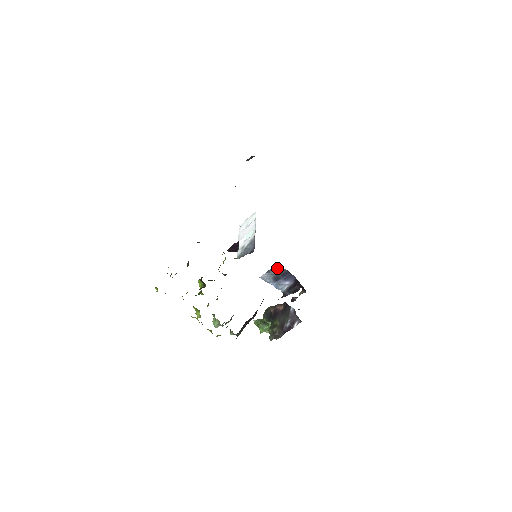
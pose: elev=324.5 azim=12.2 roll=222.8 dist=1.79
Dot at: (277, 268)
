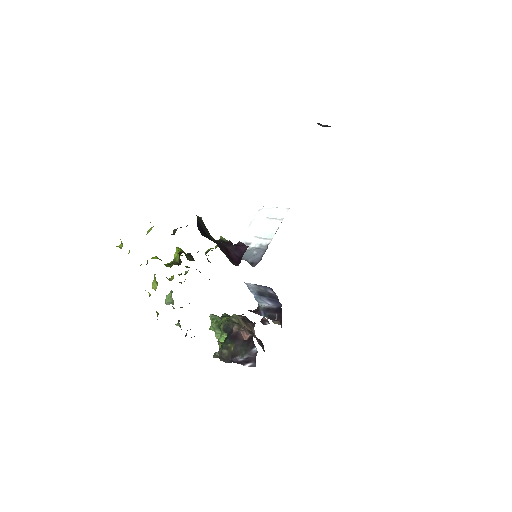
Dot at: (269, 289)
